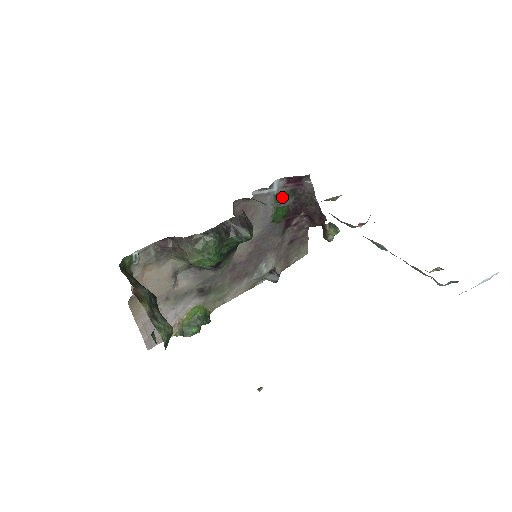
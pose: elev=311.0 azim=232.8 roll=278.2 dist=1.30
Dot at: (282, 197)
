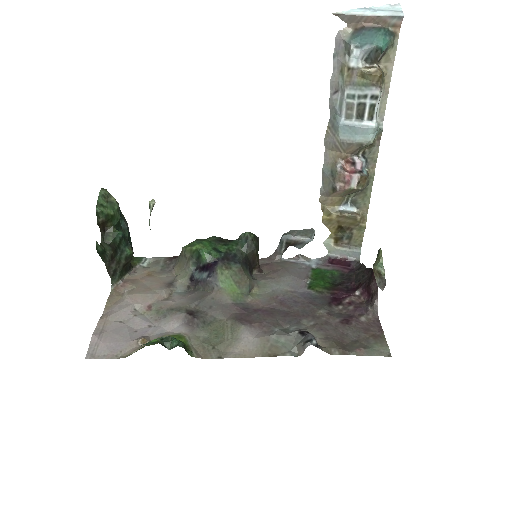
Dot at: (324, 274)
